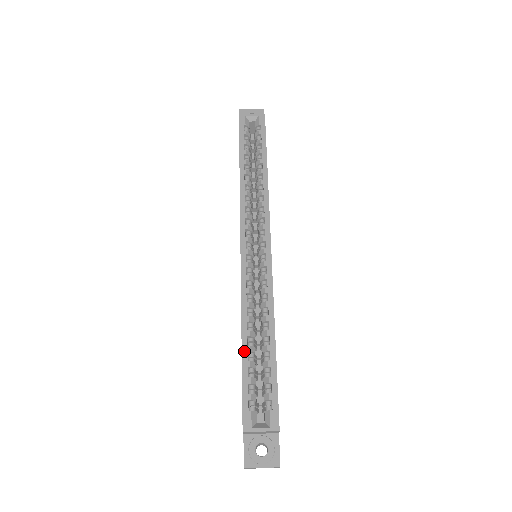
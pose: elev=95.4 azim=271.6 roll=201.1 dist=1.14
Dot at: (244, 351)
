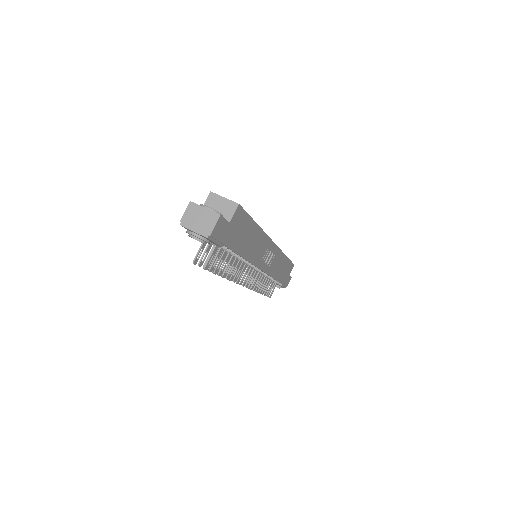
Dot at: occluded
